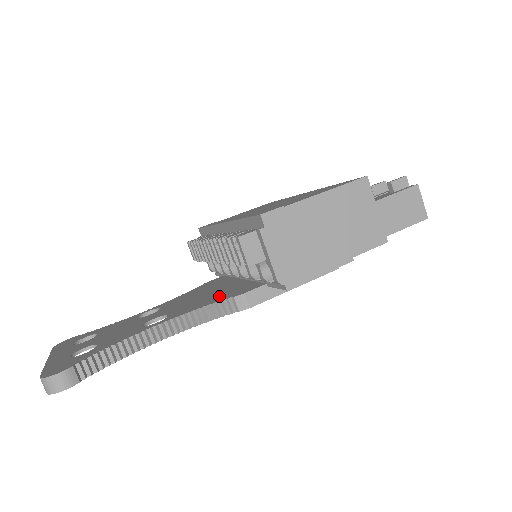
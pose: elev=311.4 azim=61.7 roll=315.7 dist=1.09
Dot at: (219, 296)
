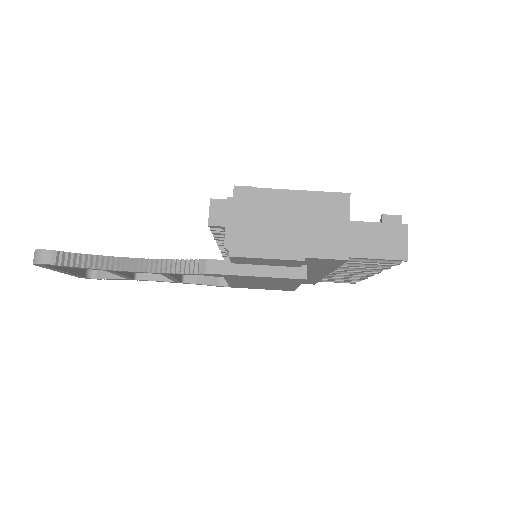
Dot at: occluded
